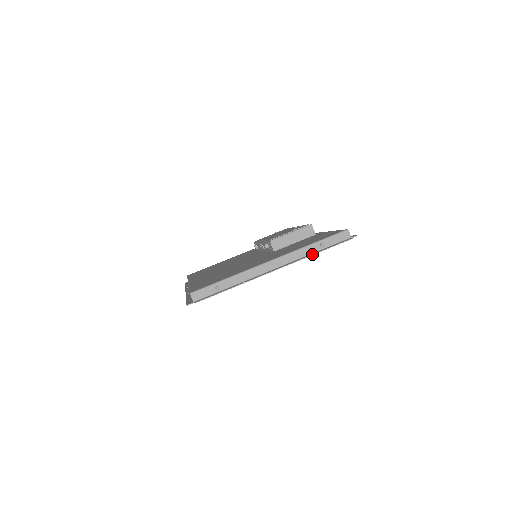
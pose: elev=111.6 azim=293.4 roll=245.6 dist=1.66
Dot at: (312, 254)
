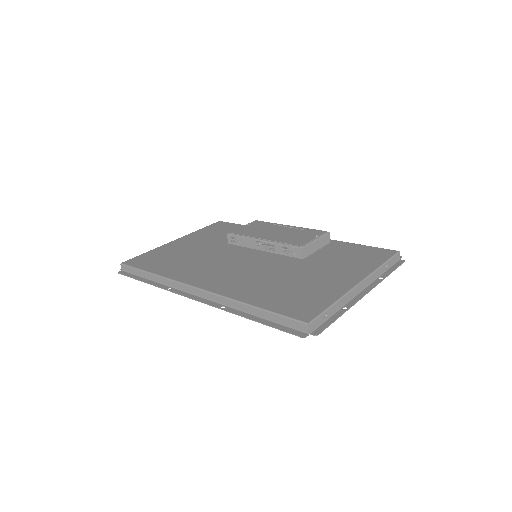
Dot at: (386, 276)
